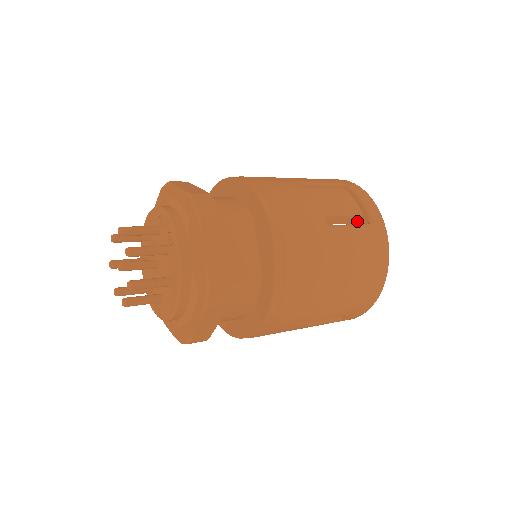
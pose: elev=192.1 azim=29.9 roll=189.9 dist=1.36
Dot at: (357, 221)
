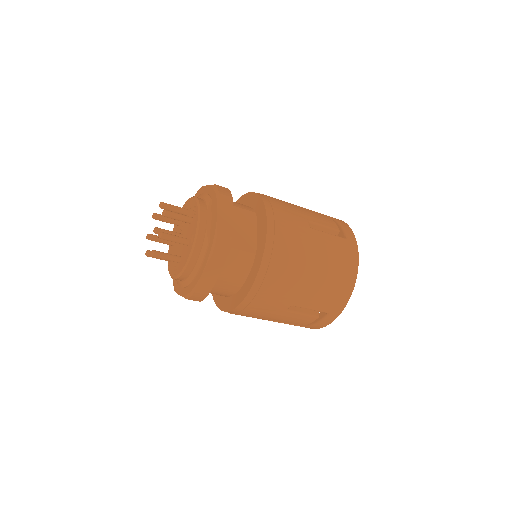
Dot at: occluded
